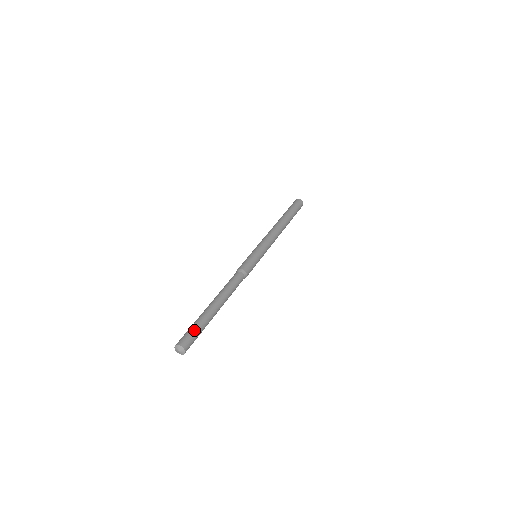
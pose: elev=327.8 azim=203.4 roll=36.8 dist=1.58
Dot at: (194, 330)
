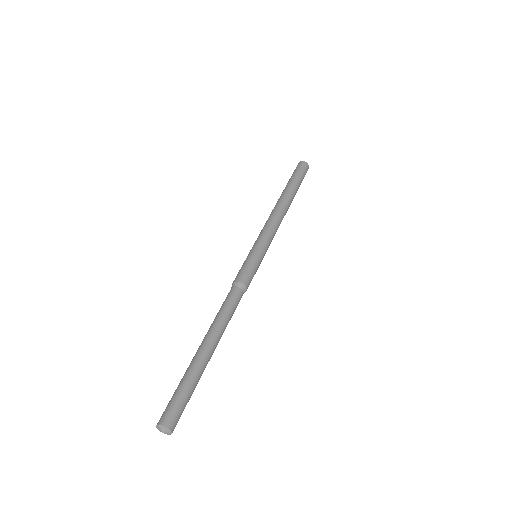
Dot at: (186, 399)
